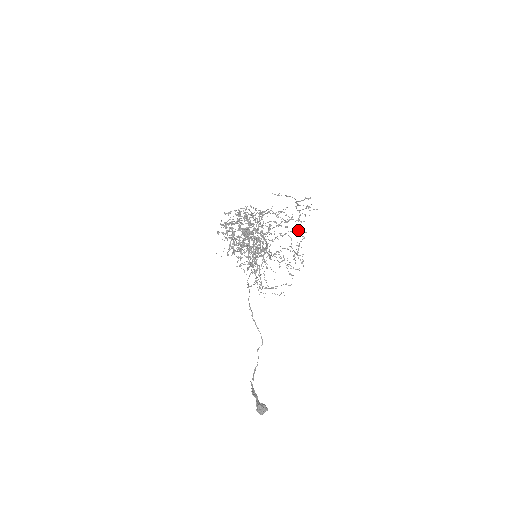
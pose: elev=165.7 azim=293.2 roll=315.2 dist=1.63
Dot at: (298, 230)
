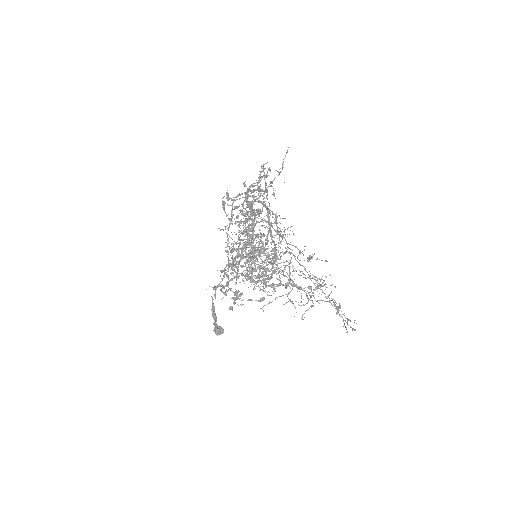
Dot at: occluded
